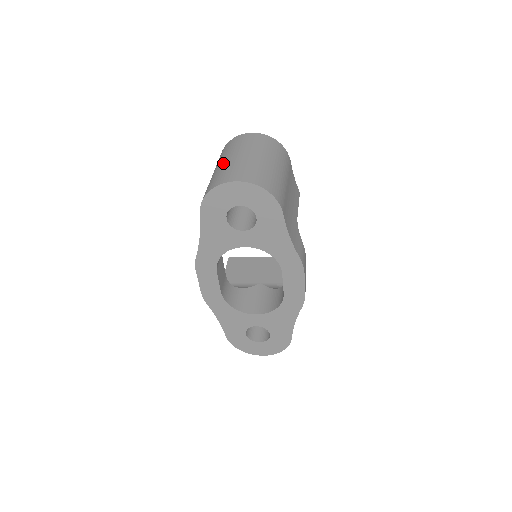
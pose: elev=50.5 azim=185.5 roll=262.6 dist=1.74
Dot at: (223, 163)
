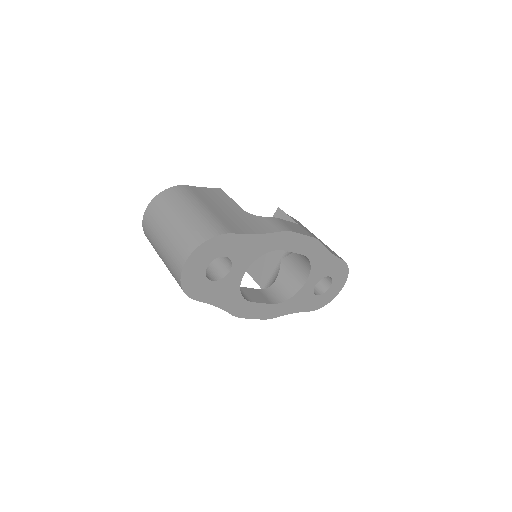
Dot at: (162, 256)
